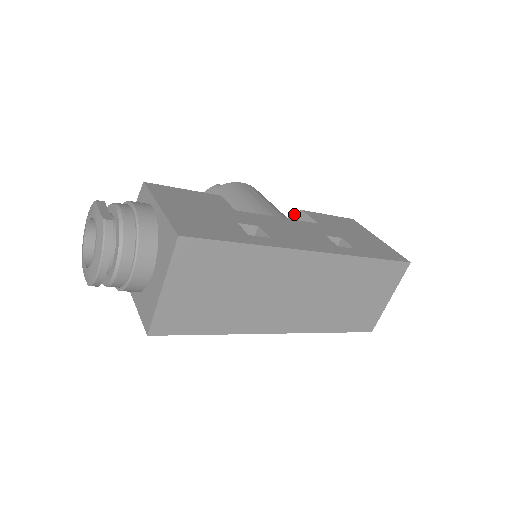
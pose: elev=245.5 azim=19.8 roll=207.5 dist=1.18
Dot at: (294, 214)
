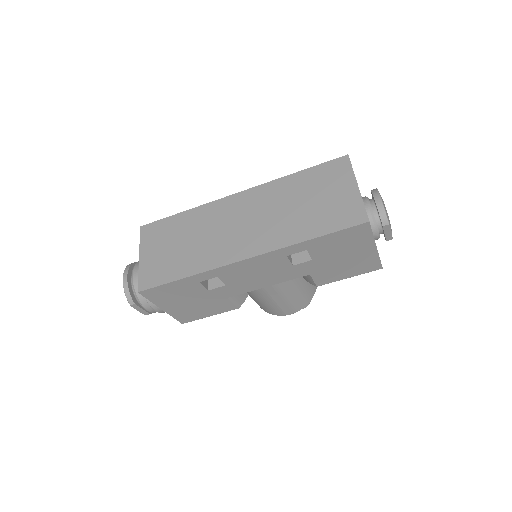
Dot at: occluded
